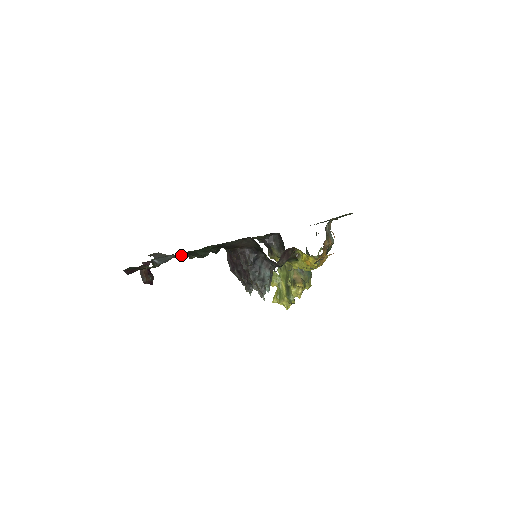
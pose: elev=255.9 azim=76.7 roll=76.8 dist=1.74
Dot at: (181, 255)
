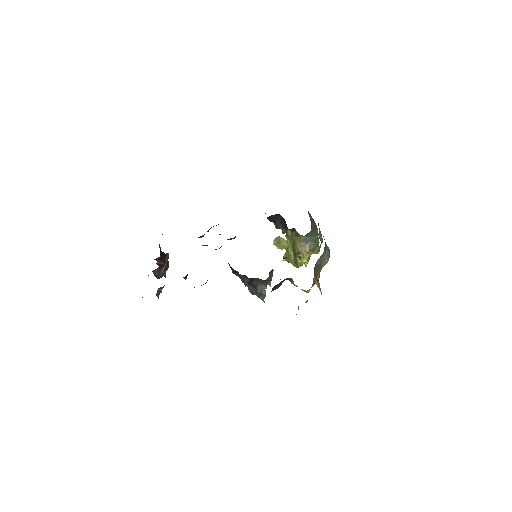
Dot at: (183, 277)
